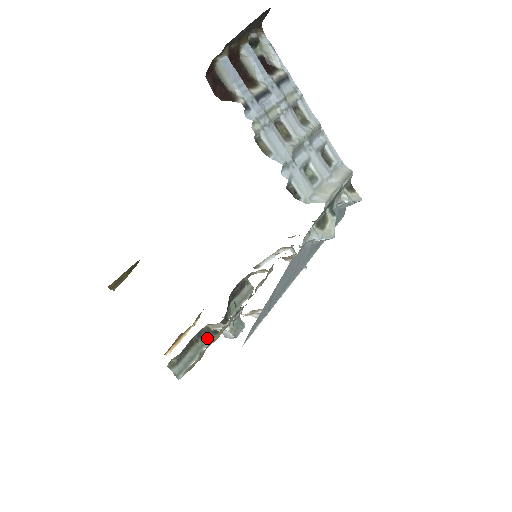
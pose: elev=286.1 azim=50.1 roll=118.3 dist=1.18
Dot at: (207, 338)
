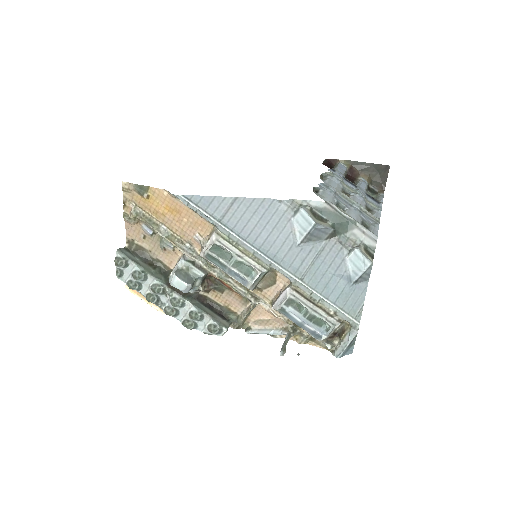
Dot at: (160, 278)
